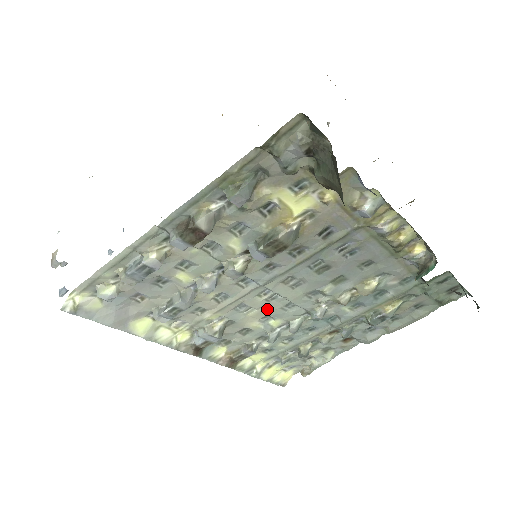
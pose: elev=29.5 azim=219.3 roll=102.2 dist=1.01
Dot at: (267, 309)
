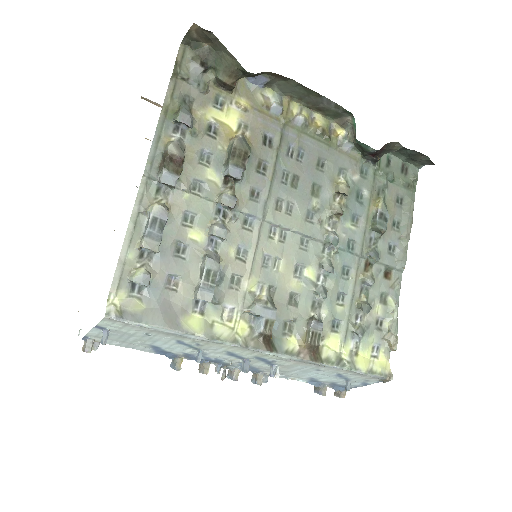
Dot at: (289, 255)
